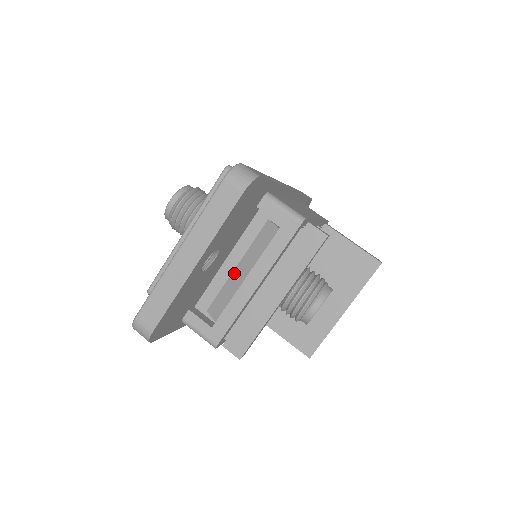
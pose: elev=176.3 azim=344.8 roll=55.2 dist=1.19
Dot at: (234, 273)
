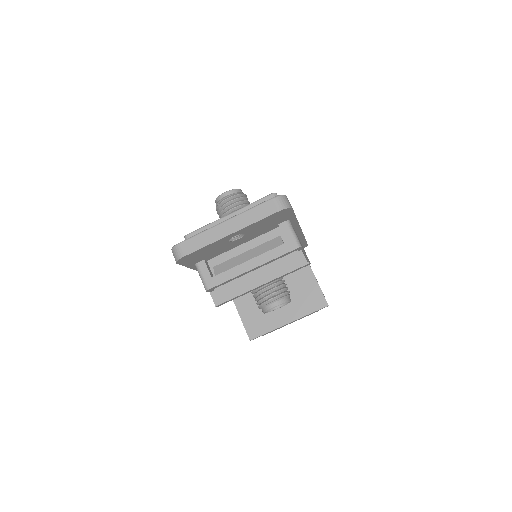
Dot at: (242, 254)
